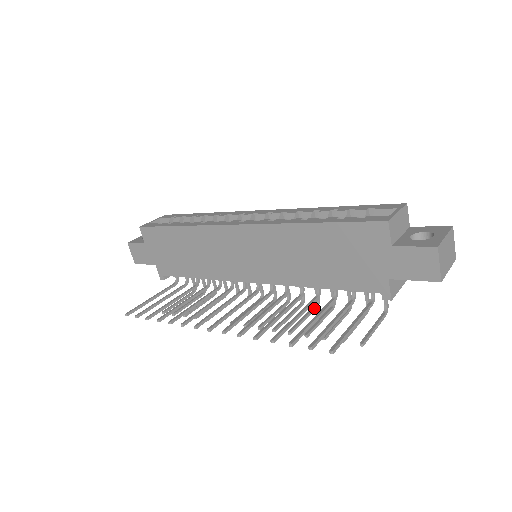
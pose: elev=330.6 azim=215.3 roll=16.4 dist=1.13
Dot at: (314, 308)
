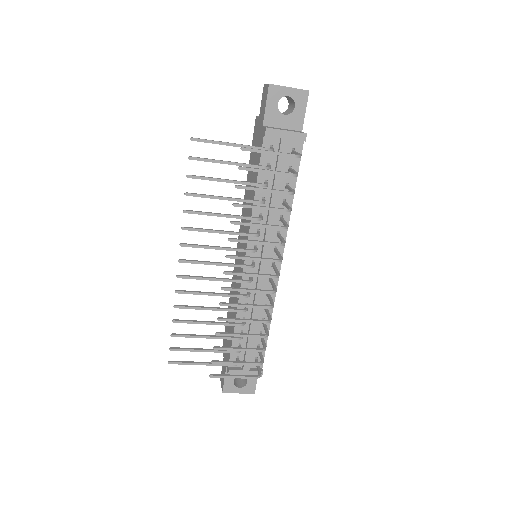
Dot at: (276, 226)
